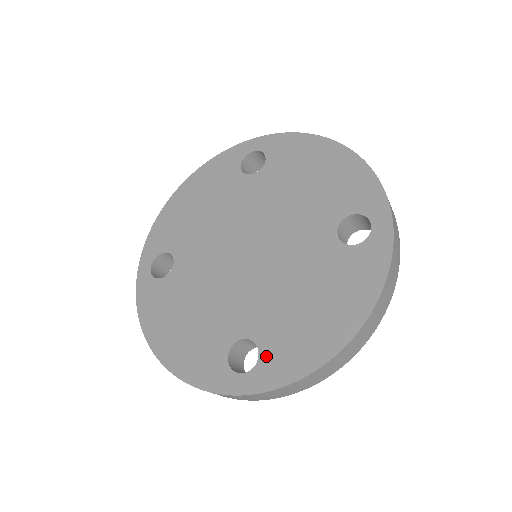
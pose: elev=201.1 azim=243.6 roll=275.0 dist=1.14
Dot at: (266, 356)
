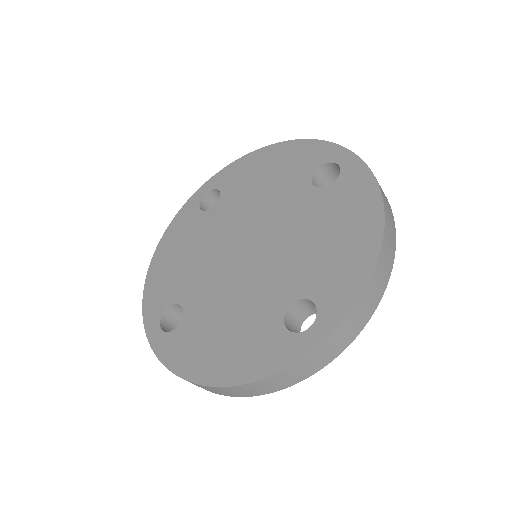
Dot at: (177, 334)
